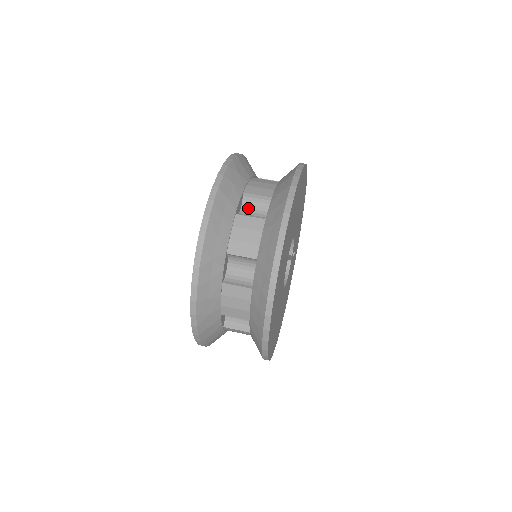
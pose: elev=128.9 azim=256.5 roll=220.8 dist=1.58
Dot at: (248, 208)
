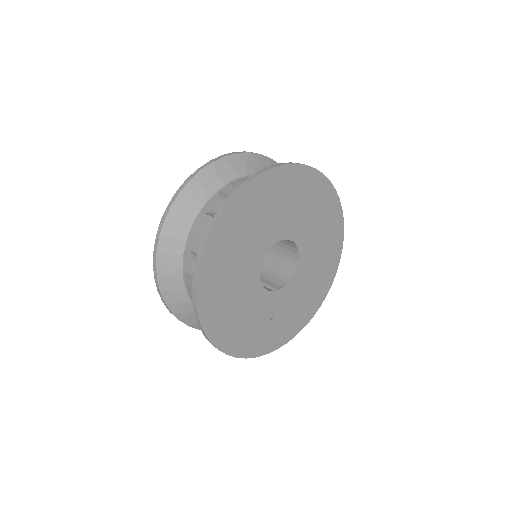
Dot at: occluded
